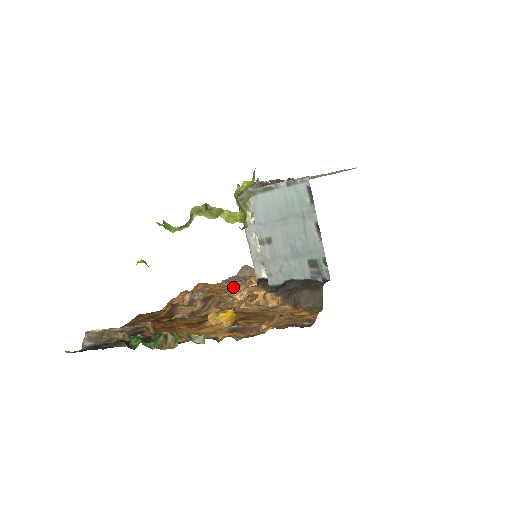
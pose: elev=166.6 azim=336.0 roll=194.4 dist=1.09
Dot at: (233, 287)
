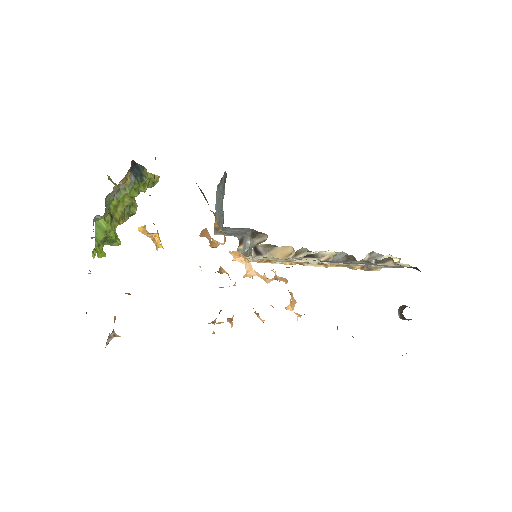
Dot at: occluded
